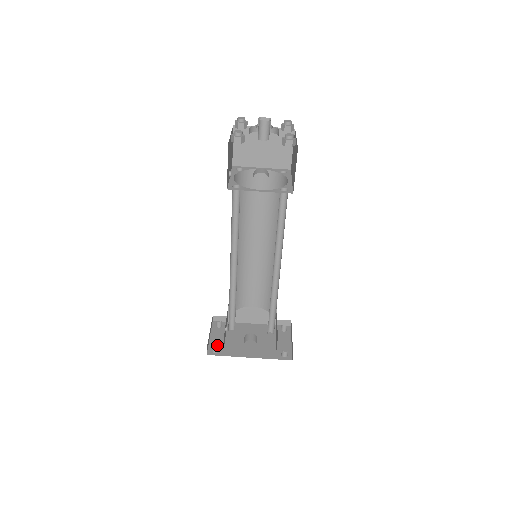
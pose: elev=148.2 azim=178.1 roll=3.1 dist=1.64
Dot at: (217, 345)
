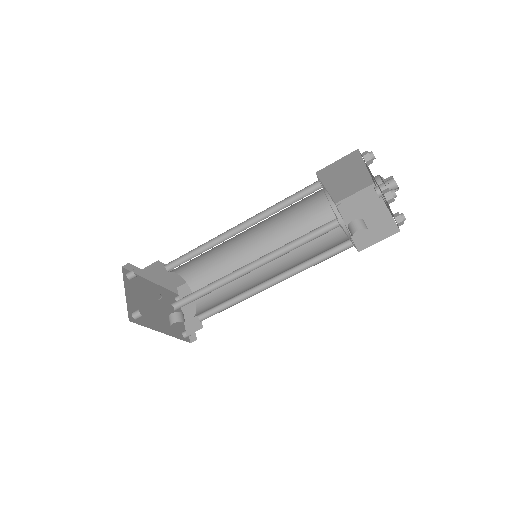
Dot at: (134, 308)
